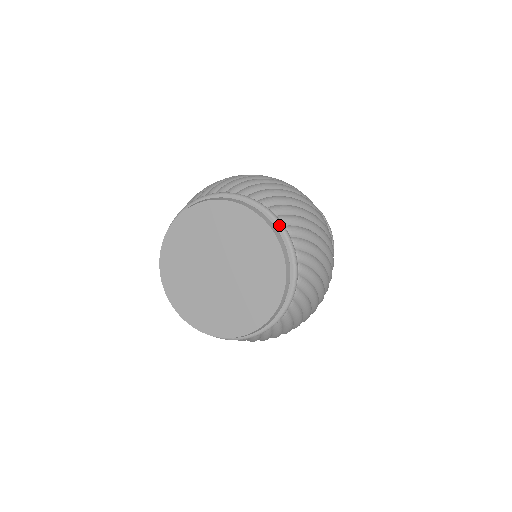
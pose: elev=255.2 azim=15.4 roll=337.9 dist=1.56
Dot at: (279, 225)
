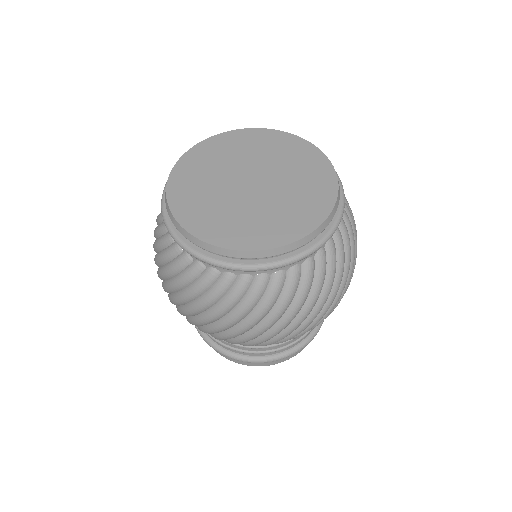
Dot at: (341, 188)
